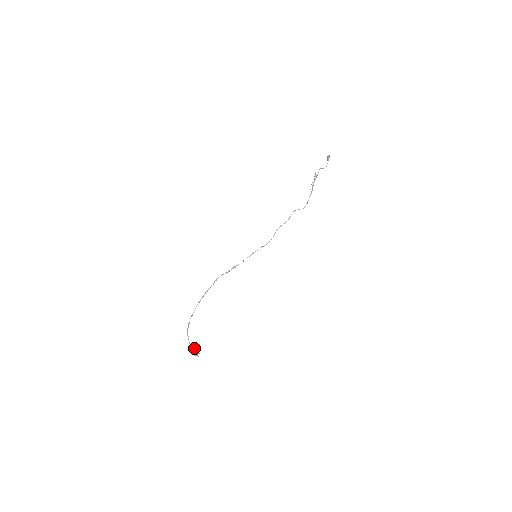
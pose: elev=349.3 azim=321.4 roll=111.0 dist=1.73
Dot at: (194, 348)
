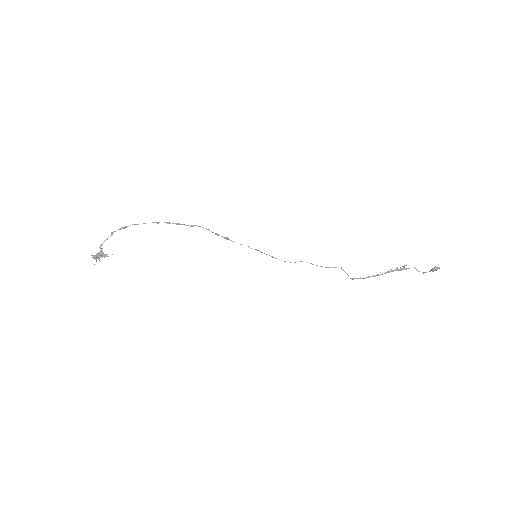
Dot at: (99, 252)
